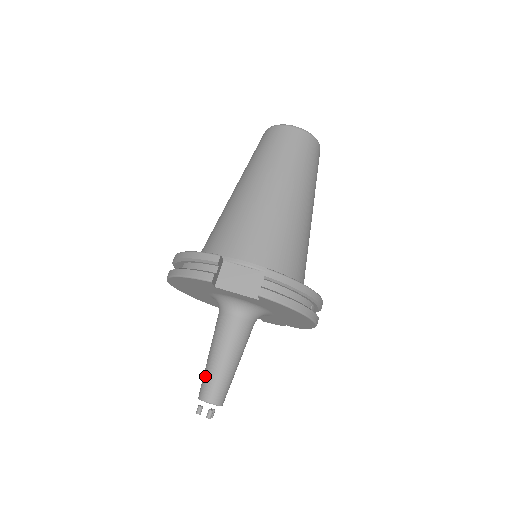
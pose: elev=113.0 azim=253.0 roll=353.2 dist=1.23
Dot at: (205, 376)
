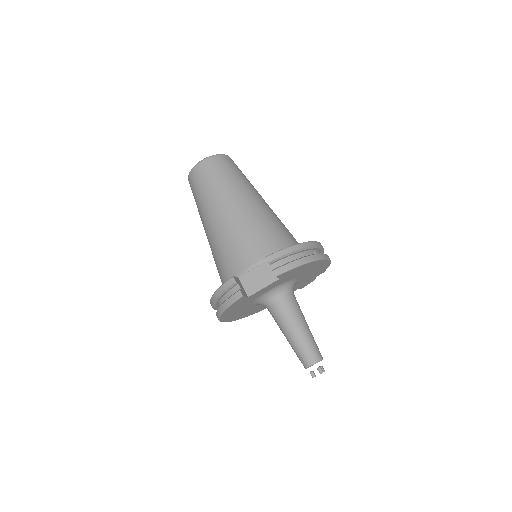
Dot at: (296, 352)
